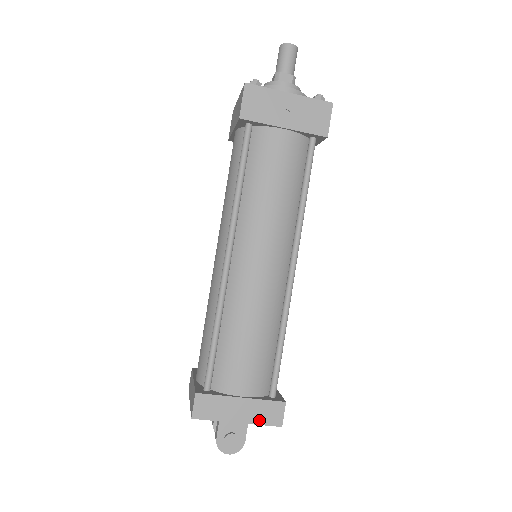
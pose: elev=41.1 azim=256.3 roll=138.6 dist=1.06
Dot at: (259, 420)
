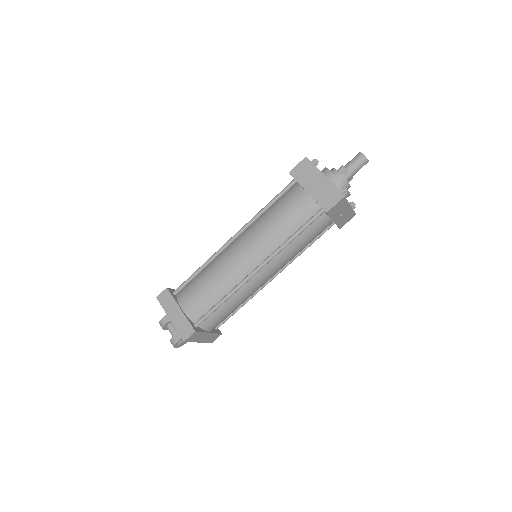
Dot at: (207, 341)
